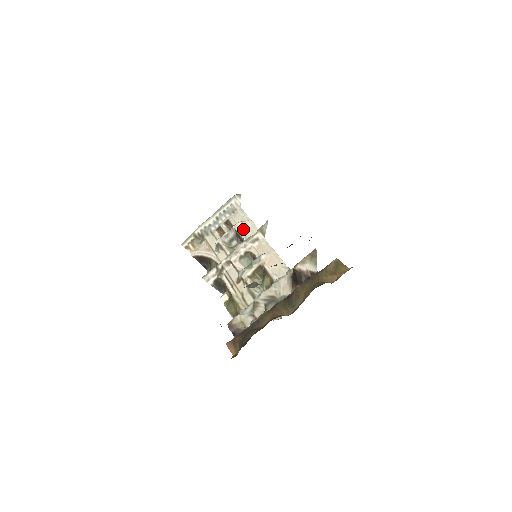
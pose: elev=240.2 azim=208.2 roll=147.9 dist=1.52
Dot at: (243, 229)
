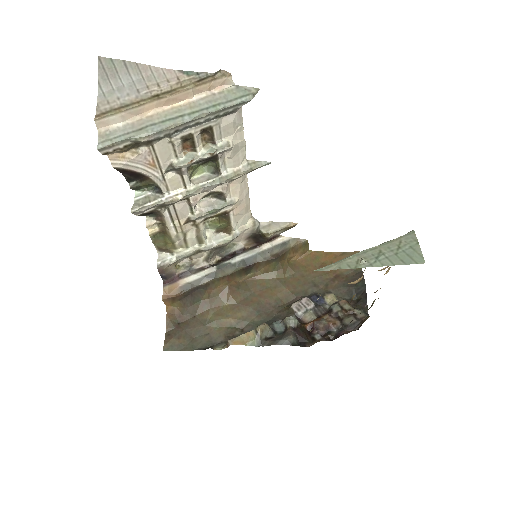
Dot at: (228, 153)
